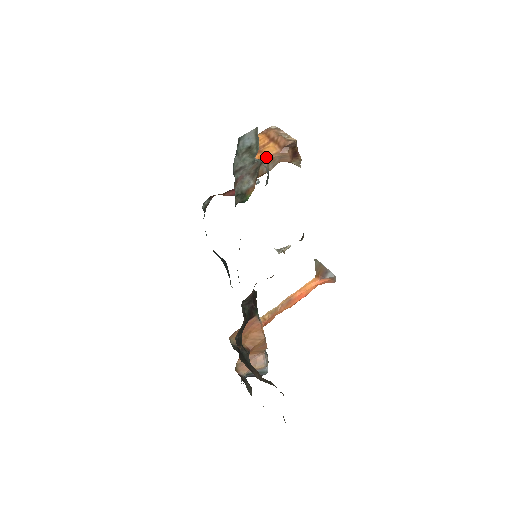
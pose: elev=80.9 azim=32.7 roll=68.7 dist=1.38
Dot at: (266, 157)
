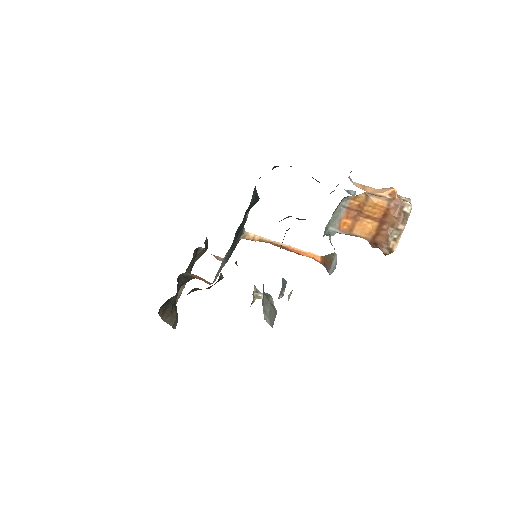
Dot at: (349, 232)
